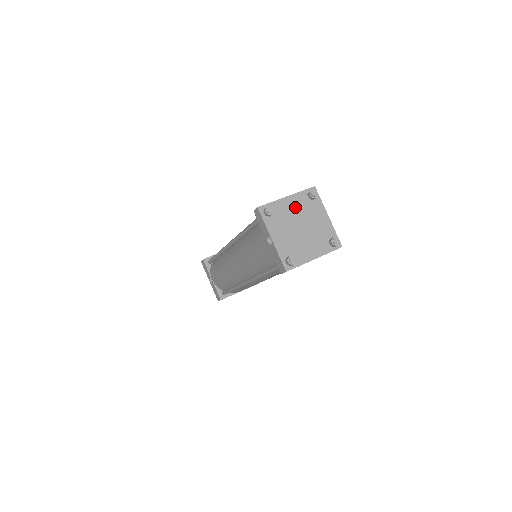
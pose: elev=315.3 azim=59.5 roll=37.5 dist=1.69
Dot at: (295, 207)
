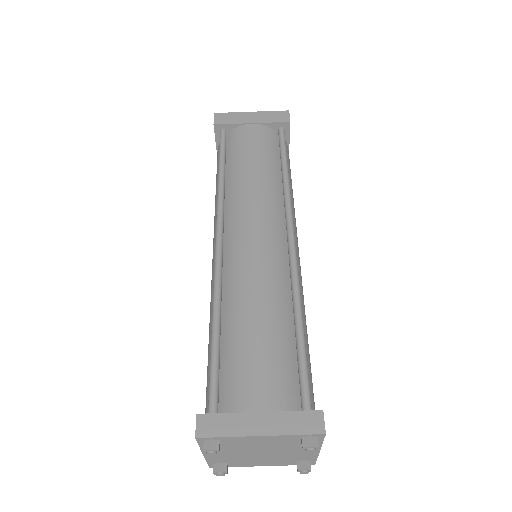
Dot at: (267, 442)
